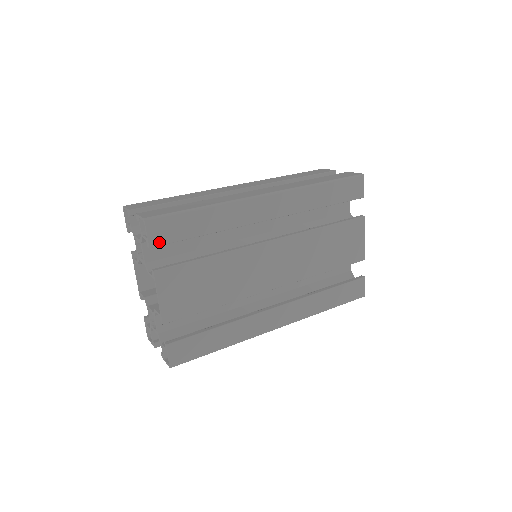
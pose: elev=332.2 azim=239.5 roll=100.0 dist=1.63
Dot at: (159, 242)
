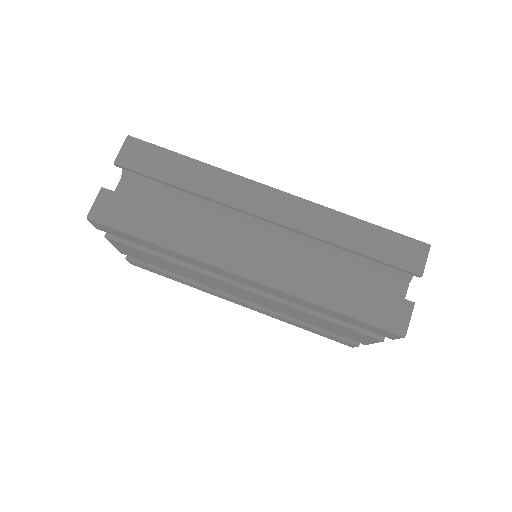
Dot at: (107, 231)
